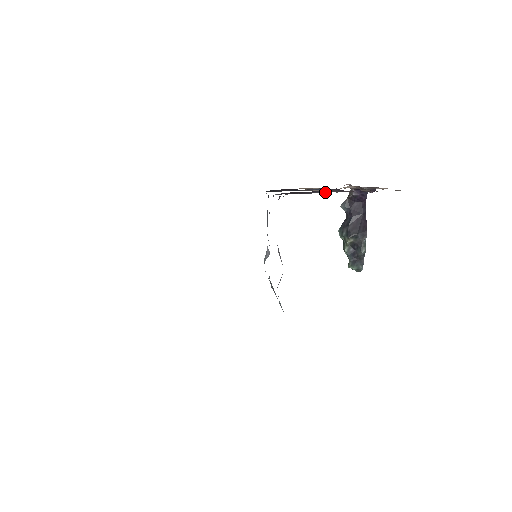
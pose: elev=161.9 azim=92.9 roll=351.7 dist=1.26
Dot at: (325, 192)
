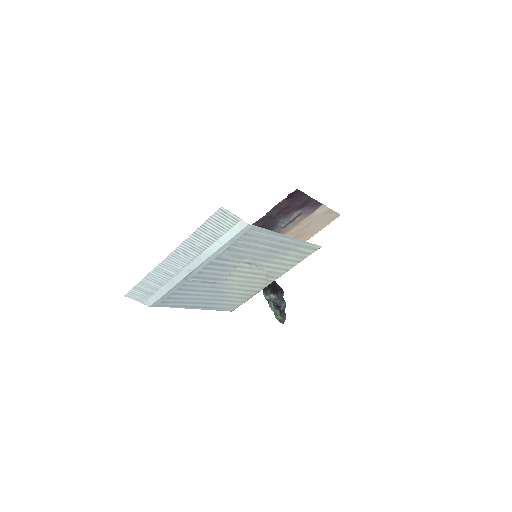
Dot at: occluded
